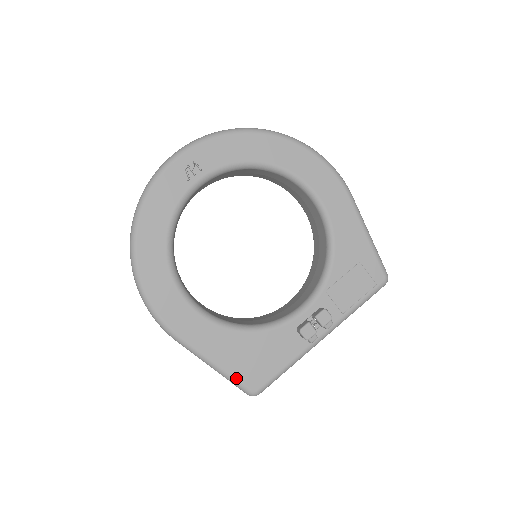
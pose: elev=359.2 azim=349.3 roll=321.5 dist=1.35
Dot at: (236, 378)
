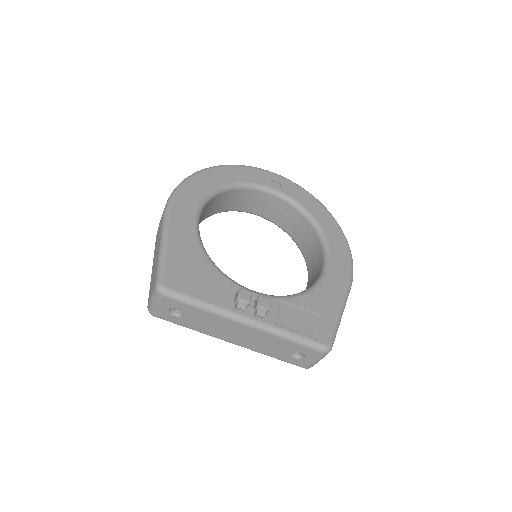
Dot at: (166, 265)
